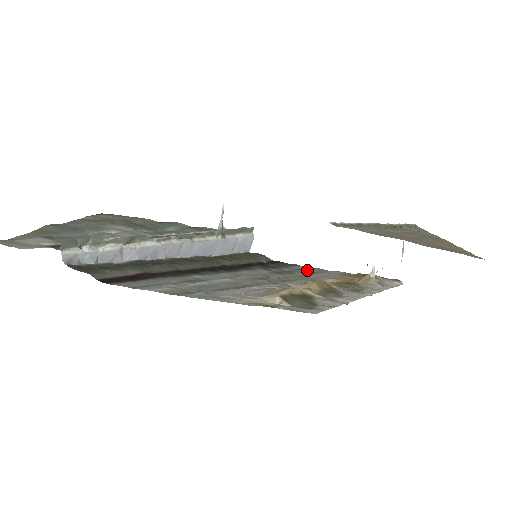
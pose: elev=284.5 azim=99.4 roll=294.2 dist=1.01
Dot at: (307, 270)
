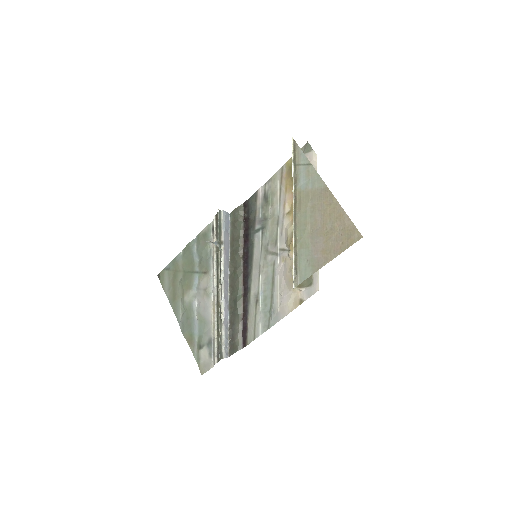
Dot at: (267, 199)
